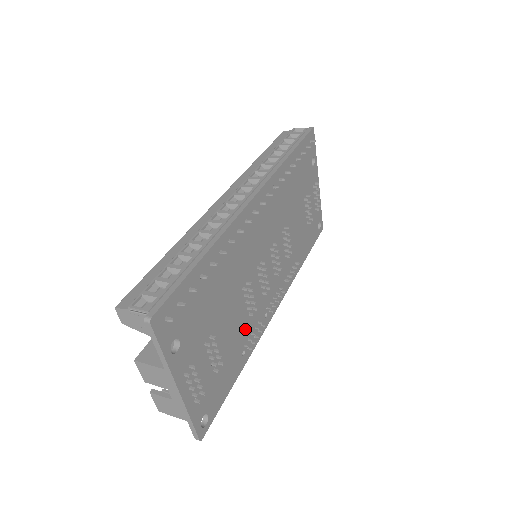
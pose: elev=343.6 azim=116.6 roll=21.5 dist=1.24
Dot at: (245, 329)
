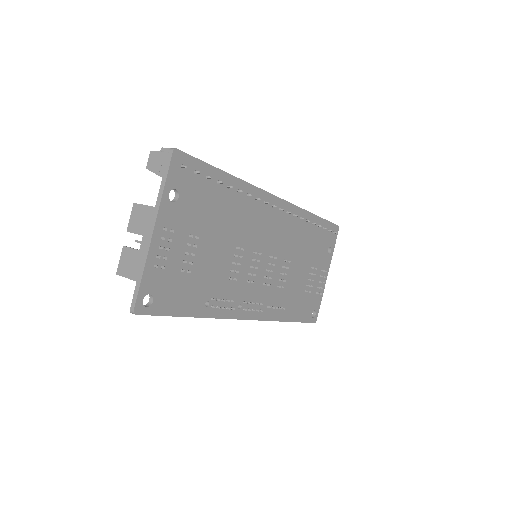
Dot at: (220, 285)
